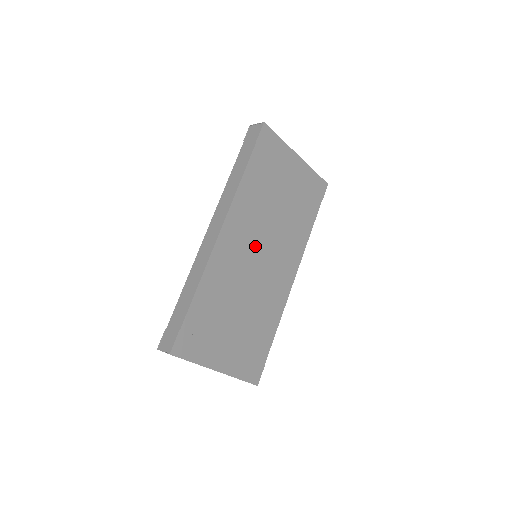
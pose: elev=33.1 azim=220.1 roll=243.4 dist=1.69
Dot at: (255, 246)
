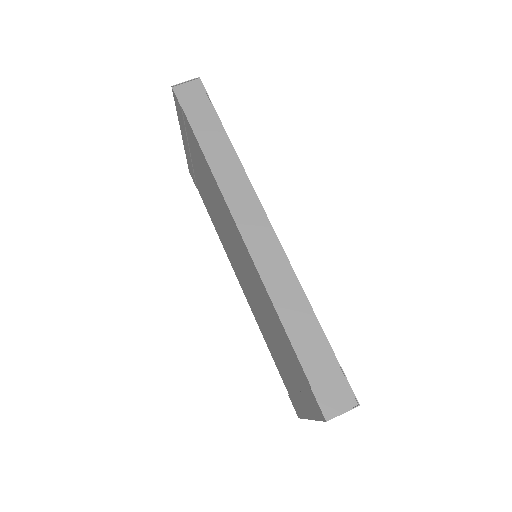
Dot at: occluded
